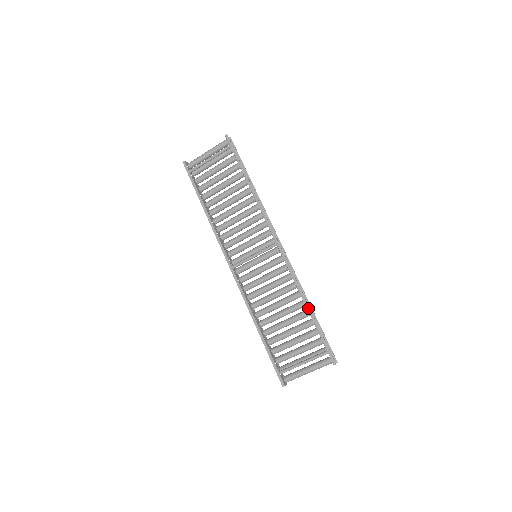
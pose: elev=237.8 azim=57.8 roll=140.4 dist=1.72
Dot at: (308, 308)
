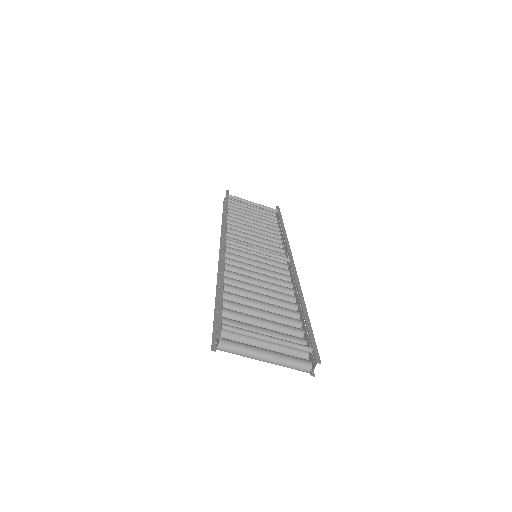
Dot at: (304, 305)
